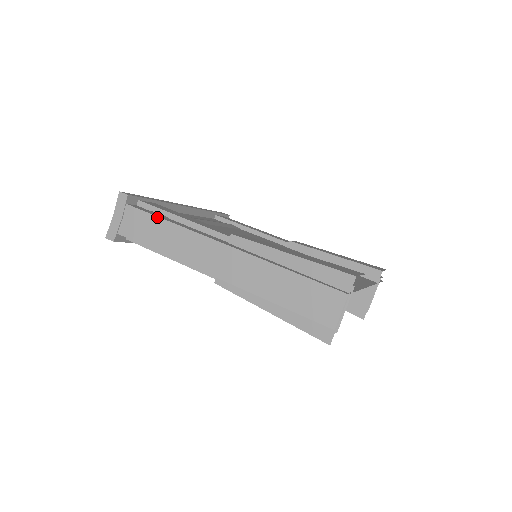
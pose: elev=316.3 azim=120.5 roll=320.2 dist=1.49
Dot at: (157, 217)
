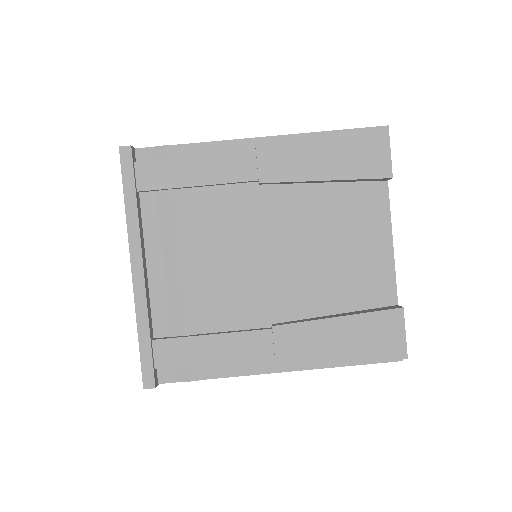
Dot at: occluded
